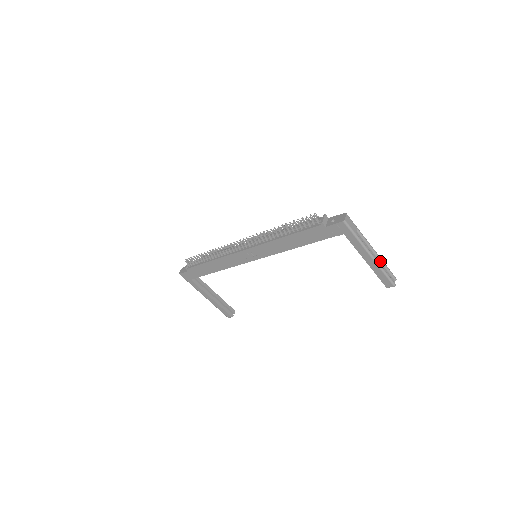
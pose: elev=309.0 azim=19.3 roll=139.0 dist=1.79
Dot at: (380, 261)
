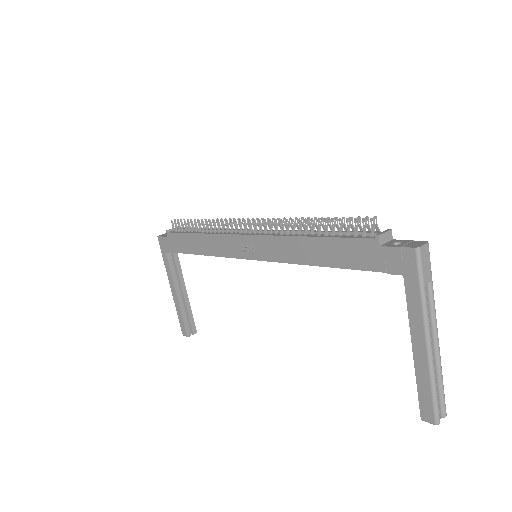
Dot at: (437, 364)
